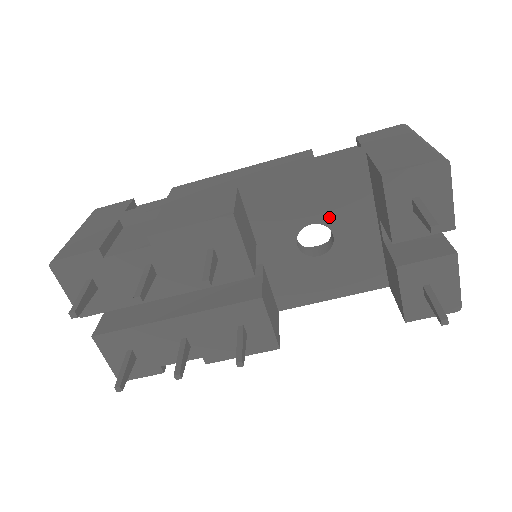
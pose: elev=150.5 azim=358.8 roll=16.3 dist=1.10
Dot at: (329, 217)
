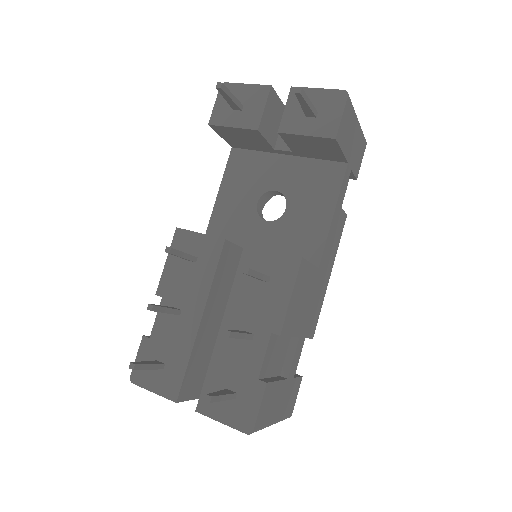
Dot at: (260, 188)
